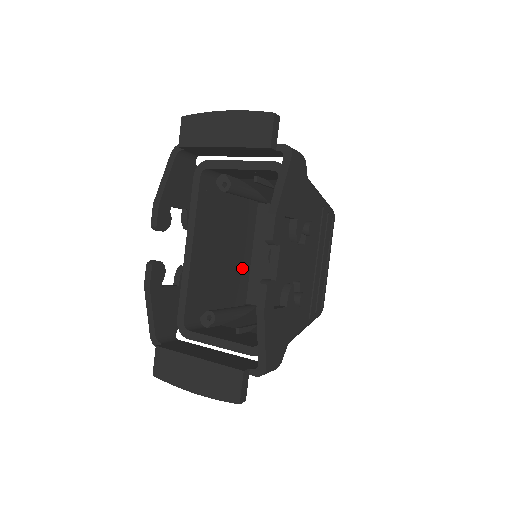
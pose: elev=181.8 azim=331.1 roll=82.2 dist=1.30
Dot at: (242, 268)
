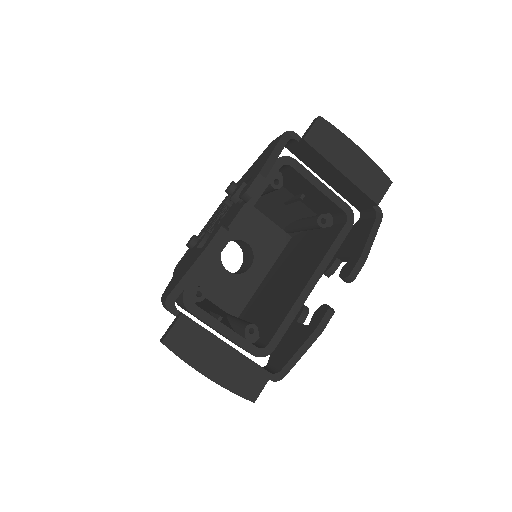
Dot at: occluded
